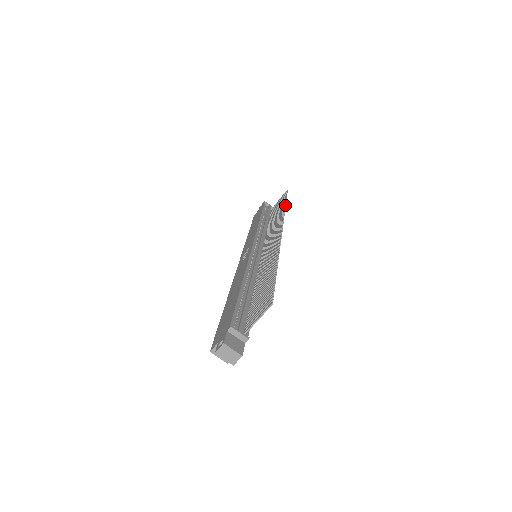
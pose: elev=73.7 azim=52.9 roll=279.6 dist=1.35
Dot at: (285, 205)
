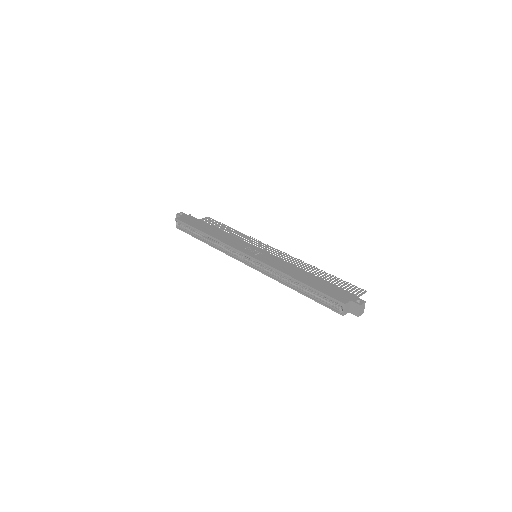
Dot at: occluded
